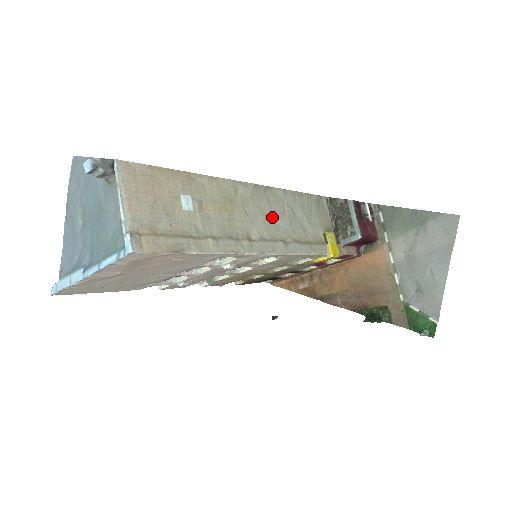
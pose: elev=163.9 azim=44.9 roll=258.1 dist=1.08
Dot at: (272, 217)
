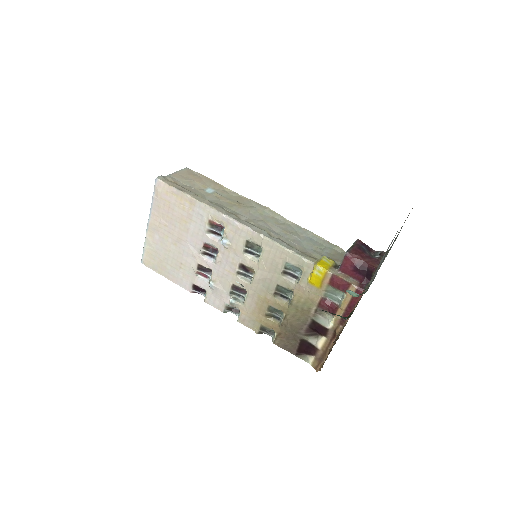
Dot at: (272, 226)
